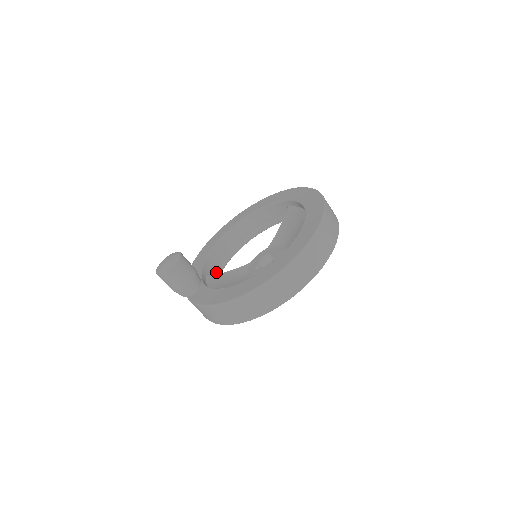
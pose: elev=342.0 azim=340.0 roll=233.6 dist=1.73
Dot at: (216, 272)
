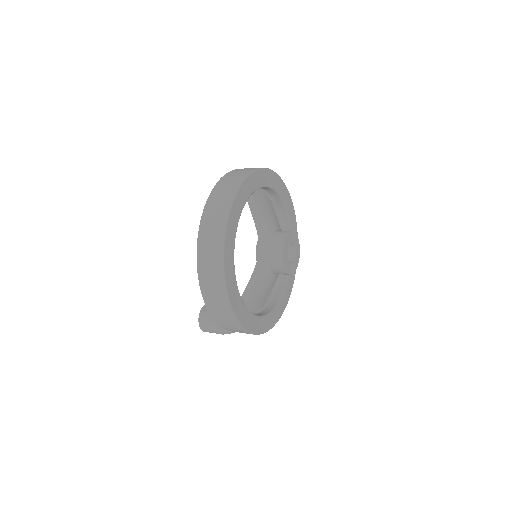
Dot at: (276, 296)
